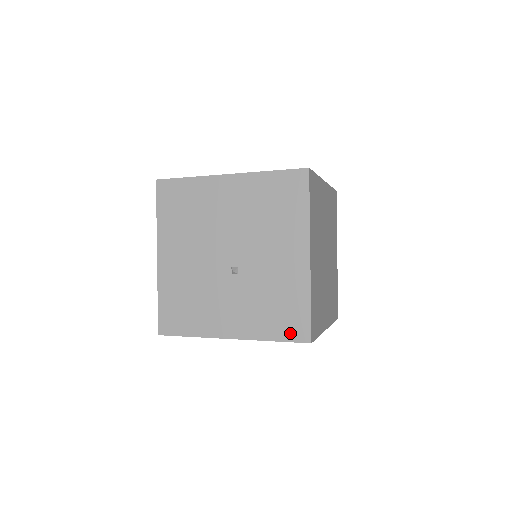
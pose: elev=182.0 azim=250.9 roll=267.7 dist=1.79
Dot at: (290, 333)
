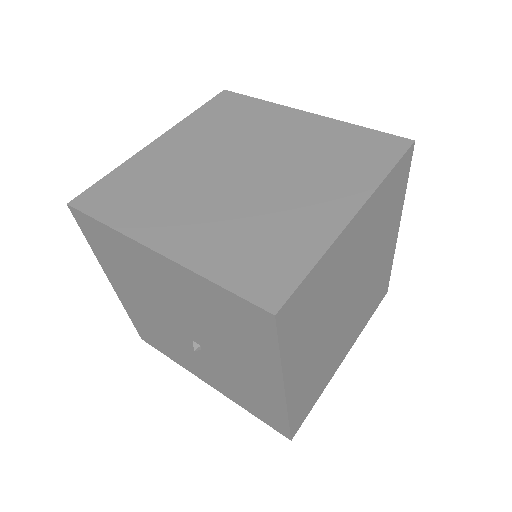
Dot at: (268, 421)
